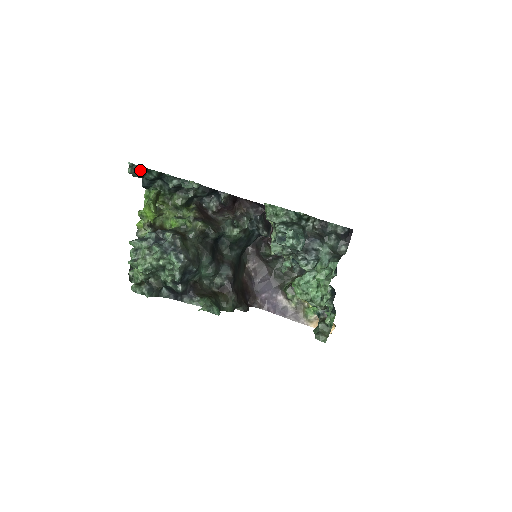
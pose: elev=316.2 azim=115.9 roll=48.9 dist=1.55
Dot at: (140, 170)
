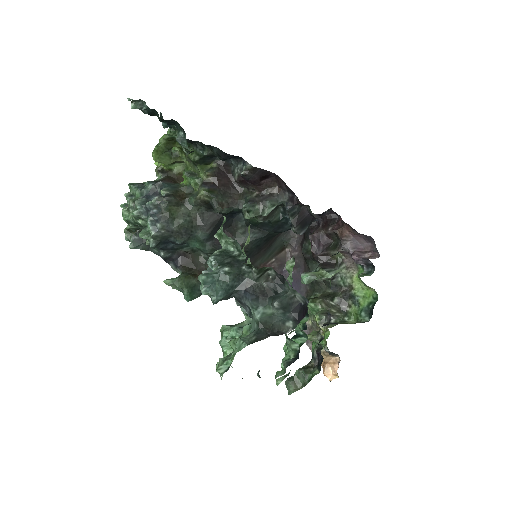
Dot at: occluded
